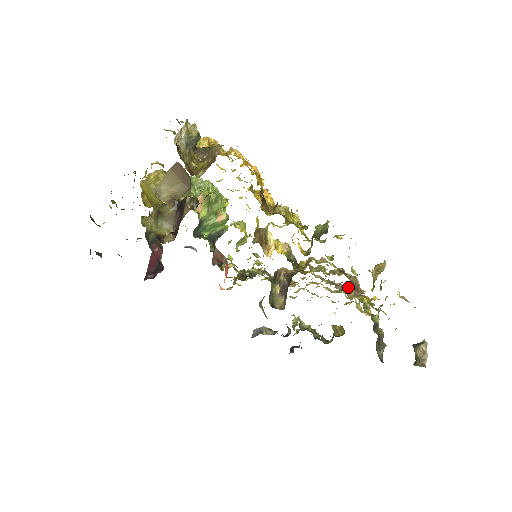
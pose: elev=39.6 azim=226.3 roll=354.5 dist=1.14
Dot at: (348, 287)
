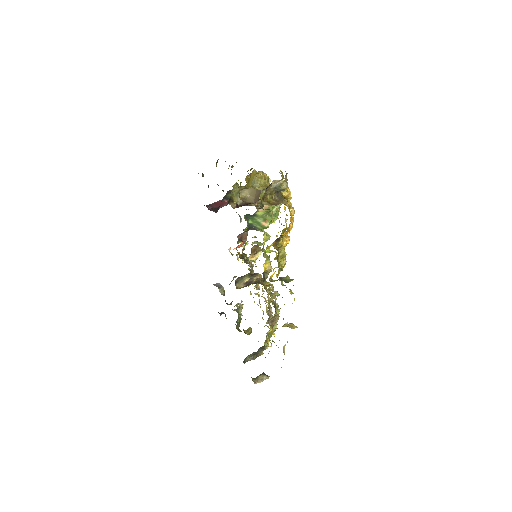
Dot at: occluded
